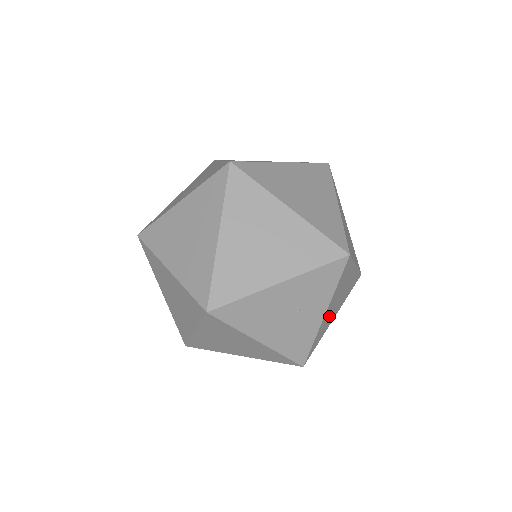
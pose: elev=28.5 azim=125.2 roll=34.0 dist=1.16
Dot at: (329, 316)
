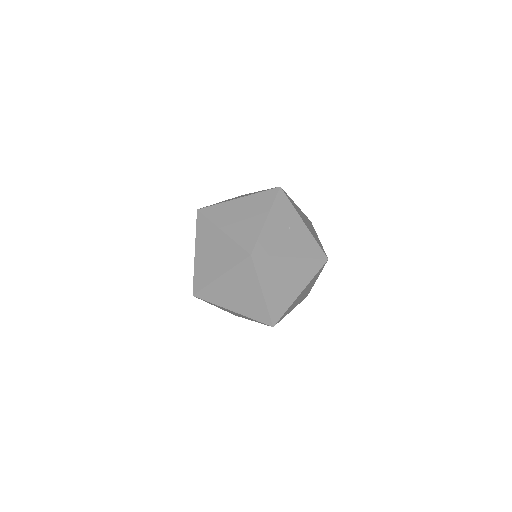
Dot at: (311, 231)
